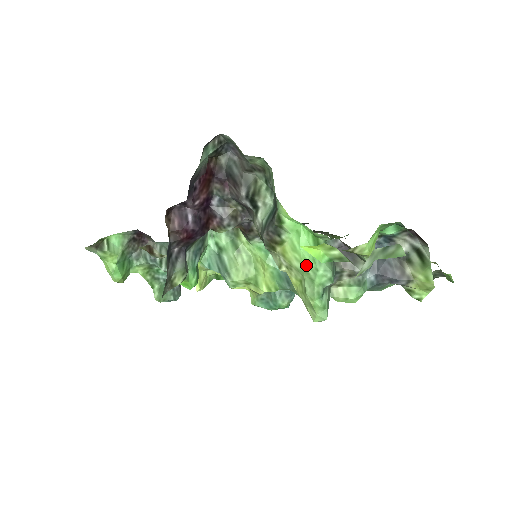
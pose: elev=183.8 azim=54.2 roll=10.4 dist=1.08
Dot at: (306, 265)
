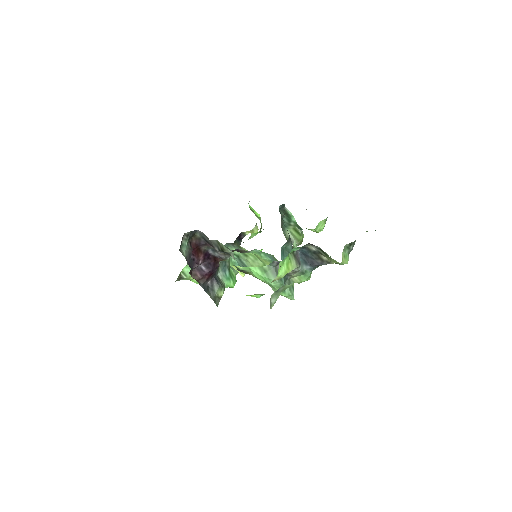
Dot at: (265, 282)
